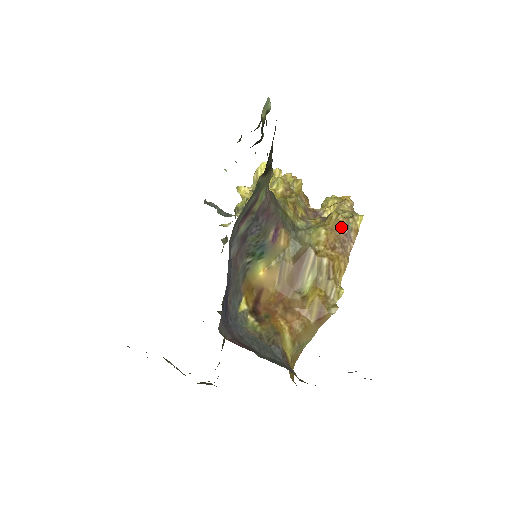
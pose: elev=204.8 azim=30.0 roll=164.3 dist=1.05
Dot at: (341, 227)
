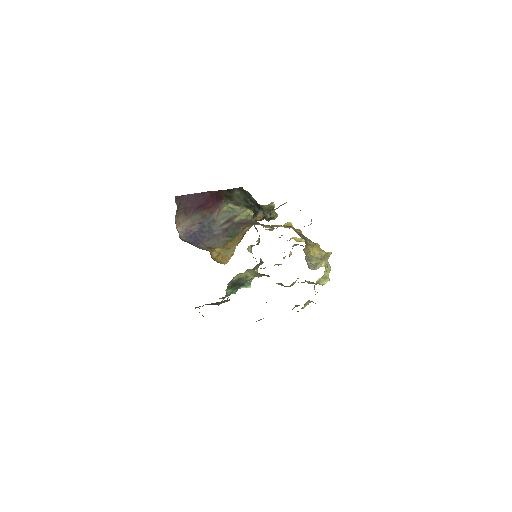
Dot at: occluded
